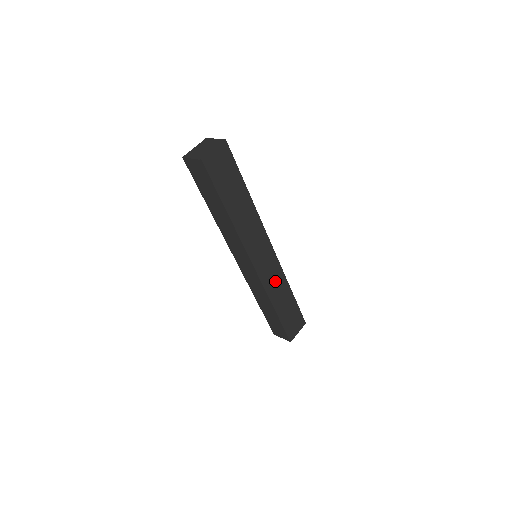
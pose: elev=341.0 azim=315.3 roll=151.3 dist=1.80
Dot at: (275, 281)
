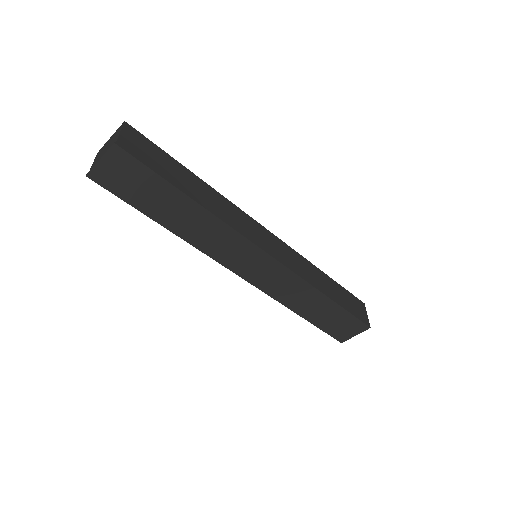
Dot at: (288, 288)
